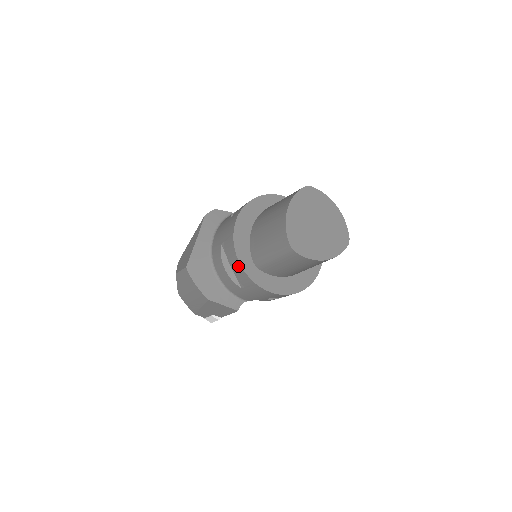
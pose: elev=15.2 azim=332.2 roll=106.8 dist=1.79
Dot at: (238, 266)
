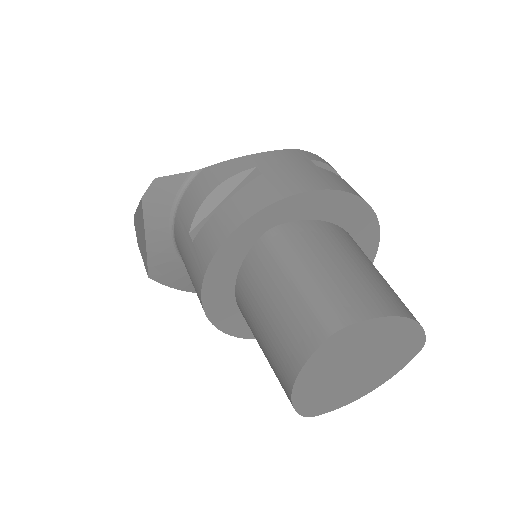
Dot at: occluded
